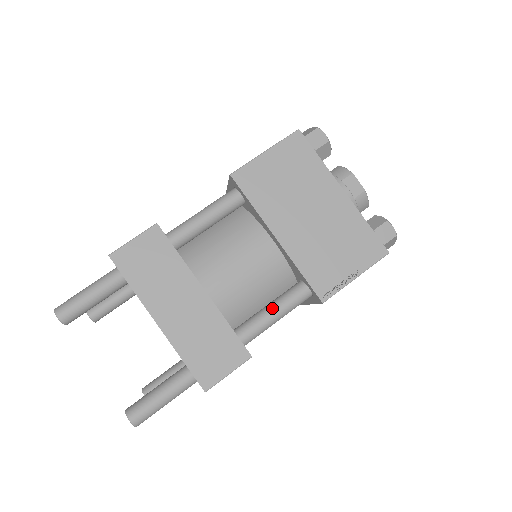
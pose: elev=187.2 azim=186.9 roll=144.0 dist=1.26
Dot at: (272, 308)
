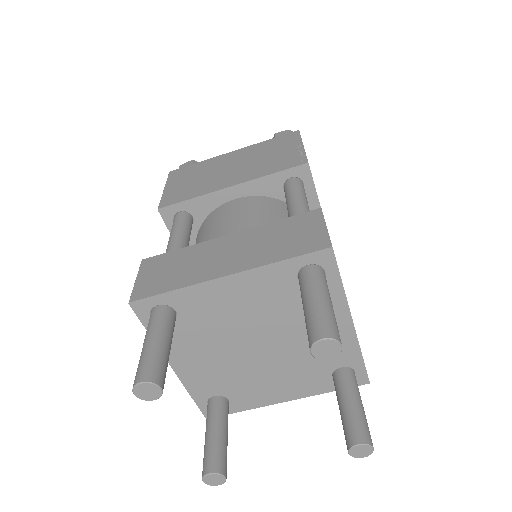
Dot at: (290, 202)
